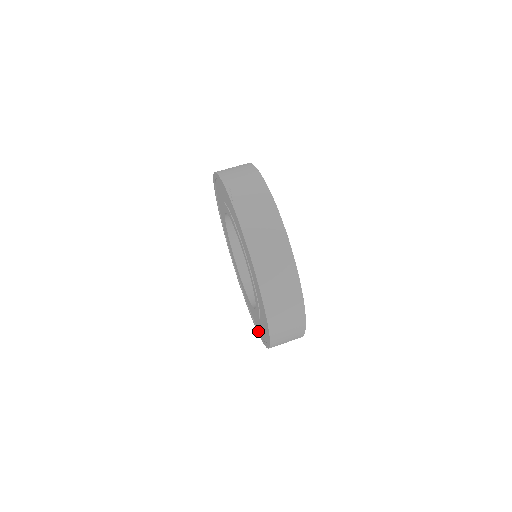
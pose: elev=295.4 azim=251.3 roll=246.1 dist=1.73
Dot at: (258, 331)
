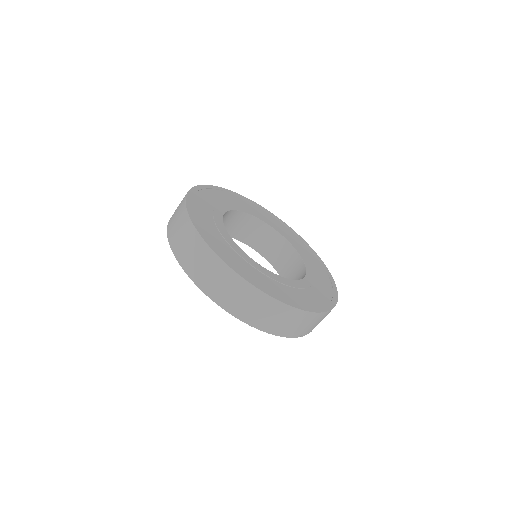
Dot at: occluded
